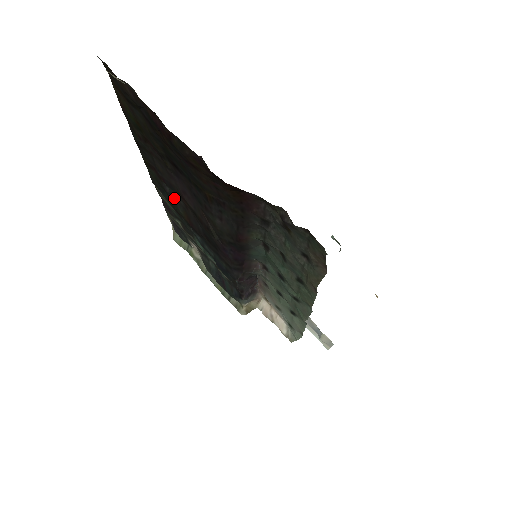
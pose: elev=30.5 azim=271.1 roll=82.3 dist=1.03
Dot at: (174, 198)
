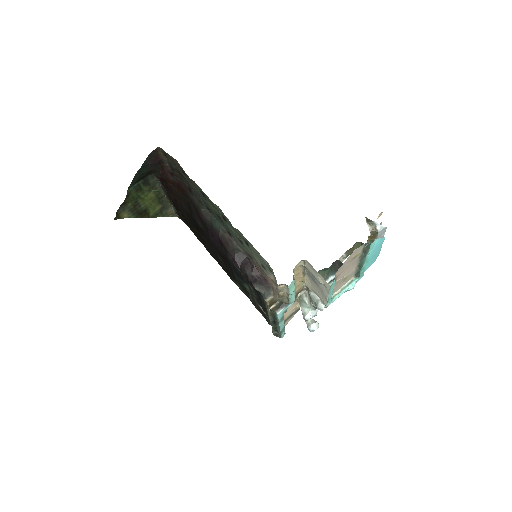
Dot at: (223, 264)
